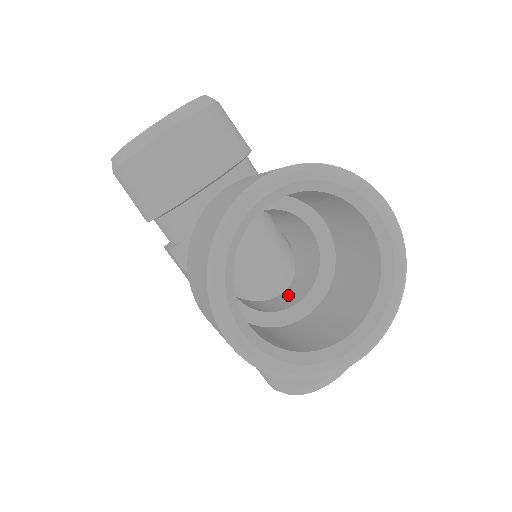
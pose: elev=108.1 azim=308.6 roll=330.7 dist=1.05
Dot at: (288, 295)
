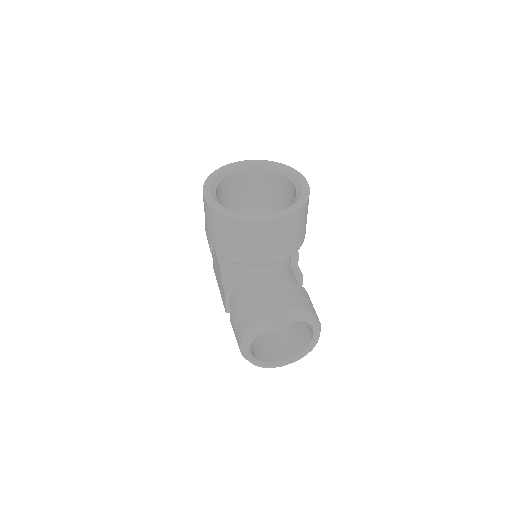
Dot at: occluded
